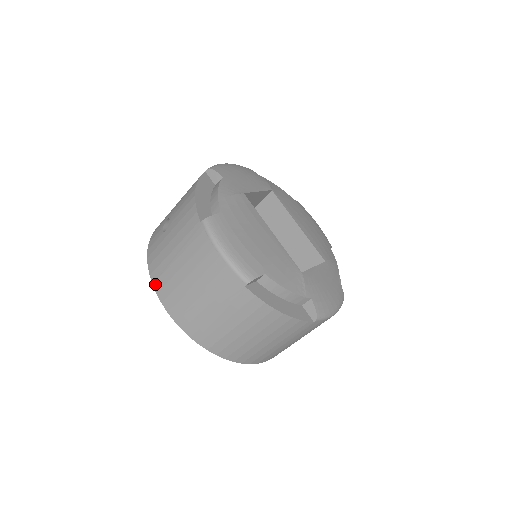
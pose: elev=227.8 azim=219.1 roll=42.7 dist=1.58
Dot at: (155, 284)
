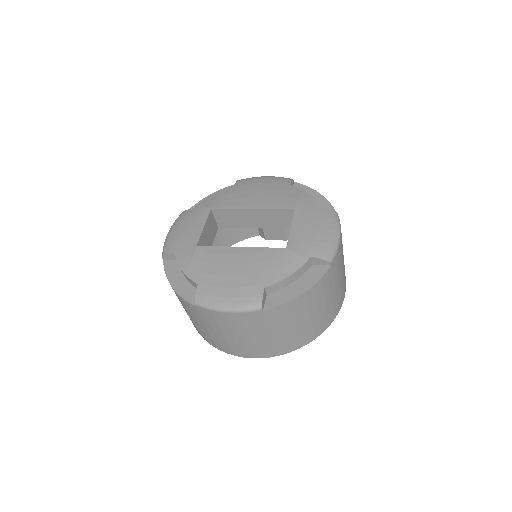
Dot at: (226, 352)
